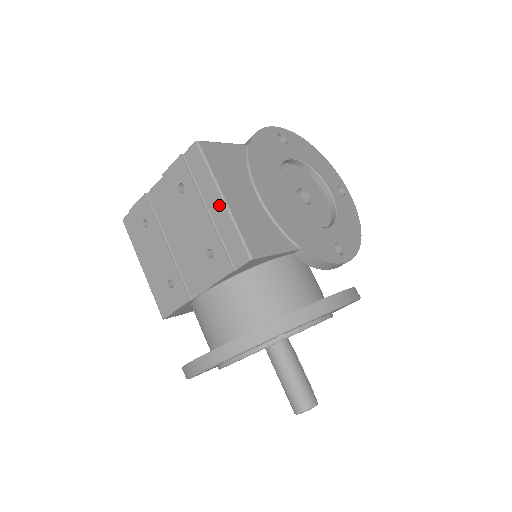
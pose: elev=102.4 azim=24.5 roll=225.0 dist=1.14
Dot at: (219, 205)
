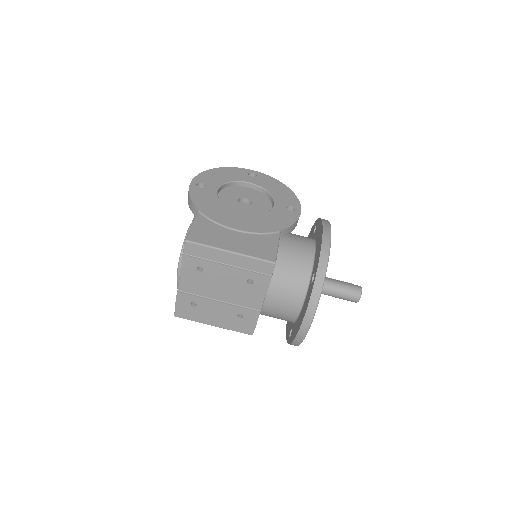
Dot at: (232, 257)
